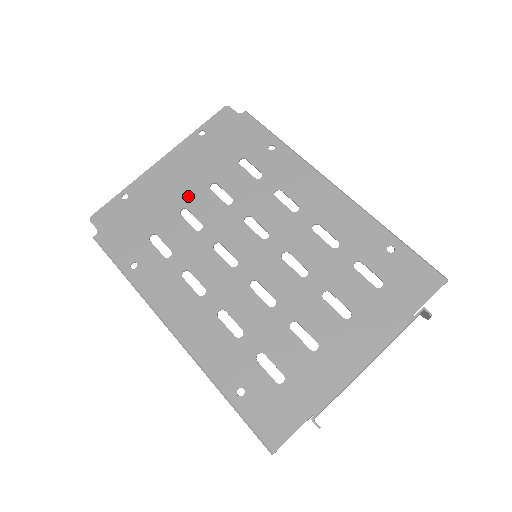
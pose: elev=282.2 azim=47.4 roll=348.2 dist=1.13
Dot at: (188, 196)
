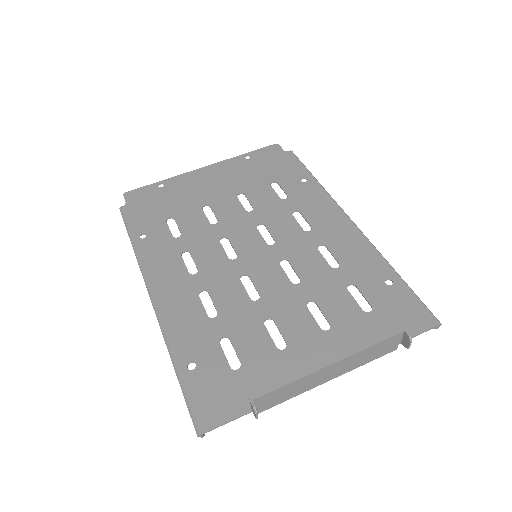
Dot at: (215, 197)
